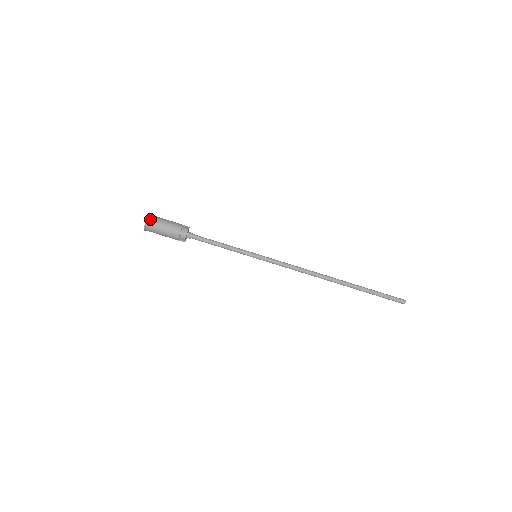
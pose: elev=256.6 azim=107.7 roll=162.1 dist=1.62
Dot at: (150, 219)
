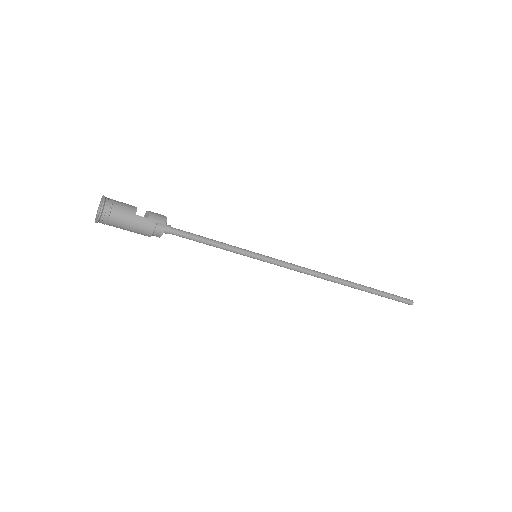
Dot at: (102, 221)
